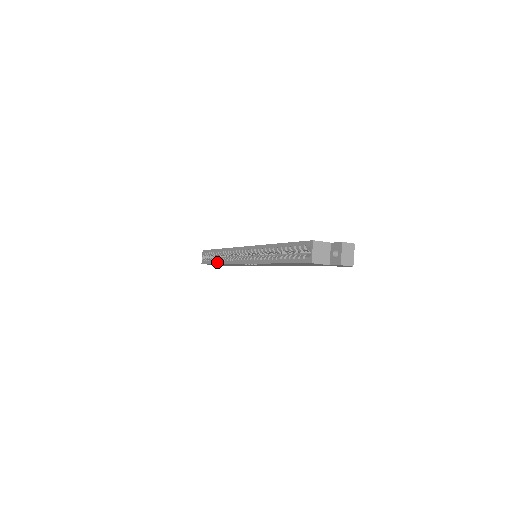
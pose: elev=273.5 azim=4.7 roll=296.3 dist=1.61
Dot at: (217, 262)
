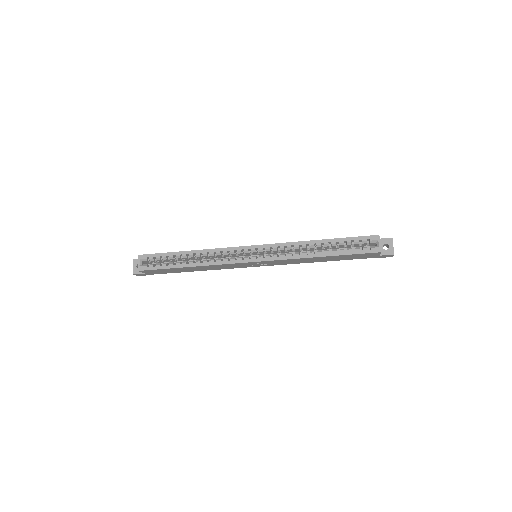
Dot at: (187, 265)
